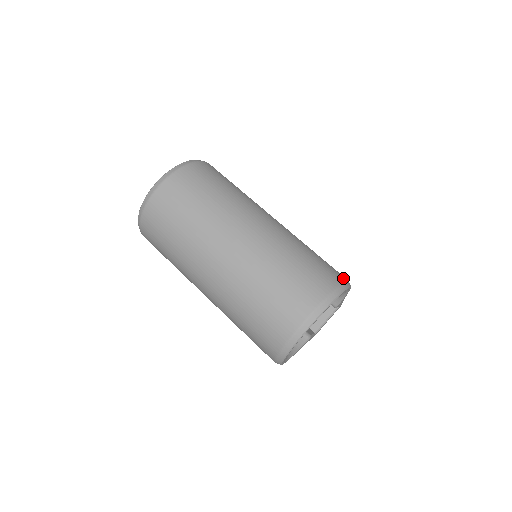
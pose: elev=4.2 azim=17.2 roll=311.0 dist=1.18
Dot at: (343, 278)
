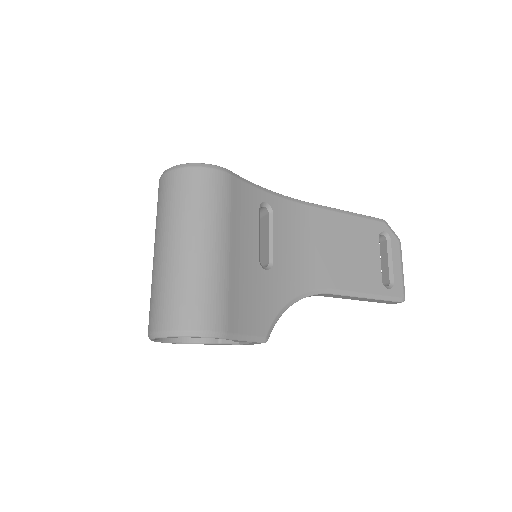
Dot at: (203, 328)
